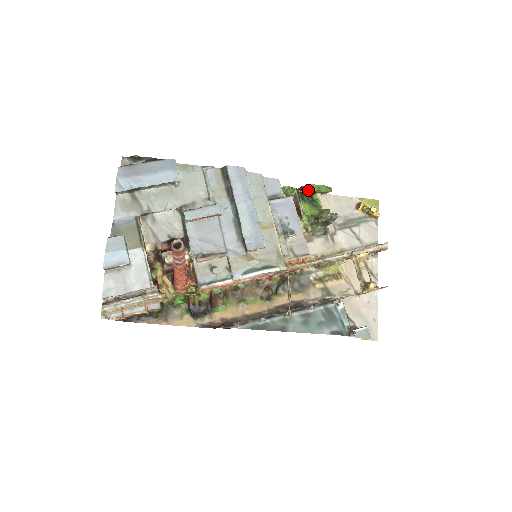
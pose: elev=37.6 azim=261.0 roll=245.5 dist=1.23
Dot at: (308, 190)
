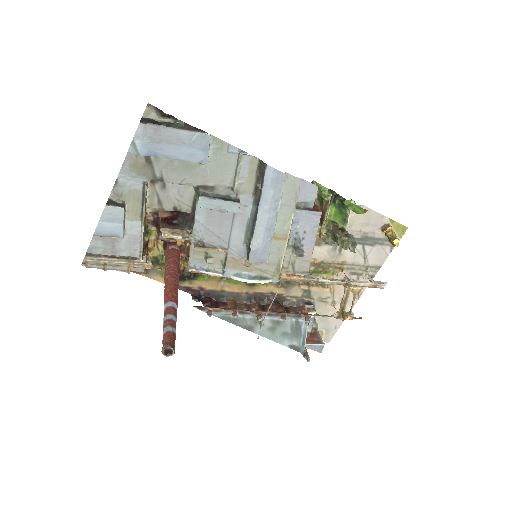
Dot at: (343, 203)
